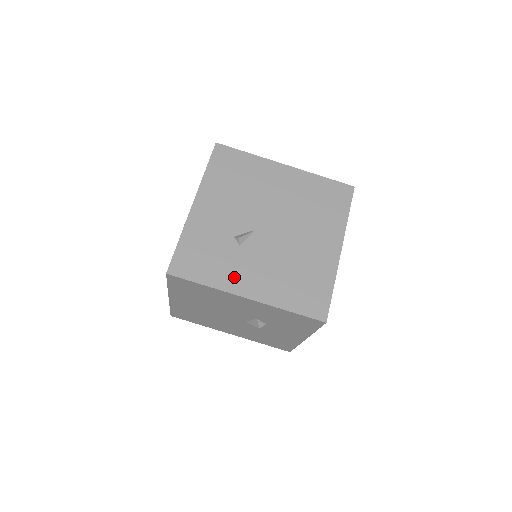
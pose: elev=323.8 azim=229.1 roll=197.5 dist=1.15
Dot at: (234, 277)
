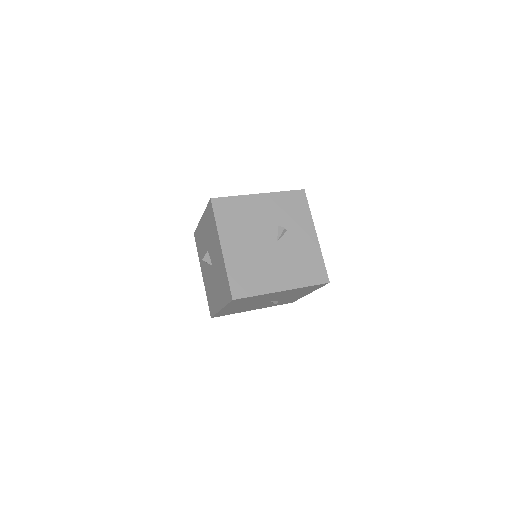
Dot at: occluded
